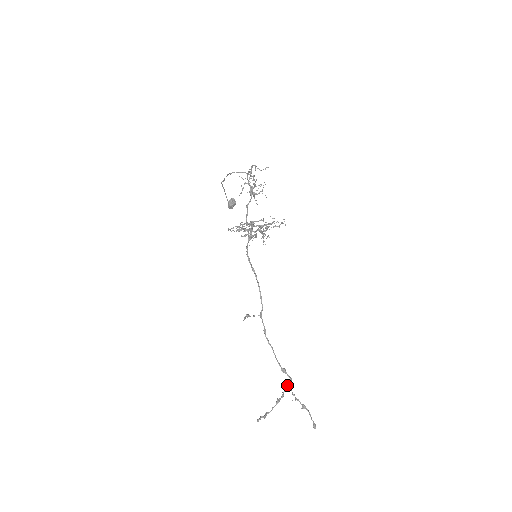
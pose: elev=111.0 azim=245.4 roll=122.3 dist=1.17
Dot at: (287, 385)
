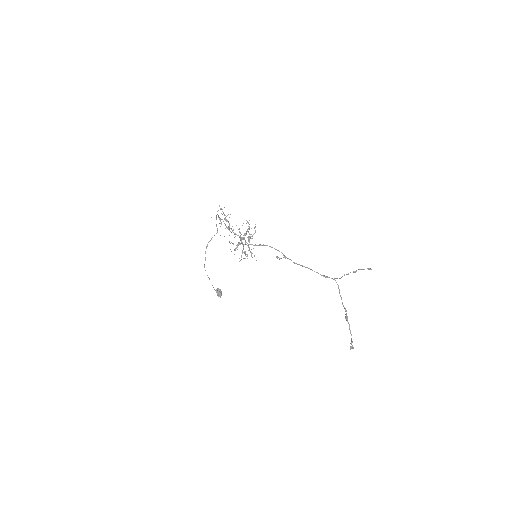
Dot at: (339, 293)
